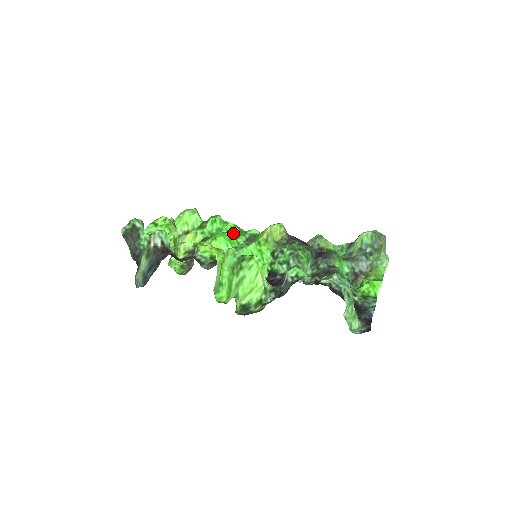
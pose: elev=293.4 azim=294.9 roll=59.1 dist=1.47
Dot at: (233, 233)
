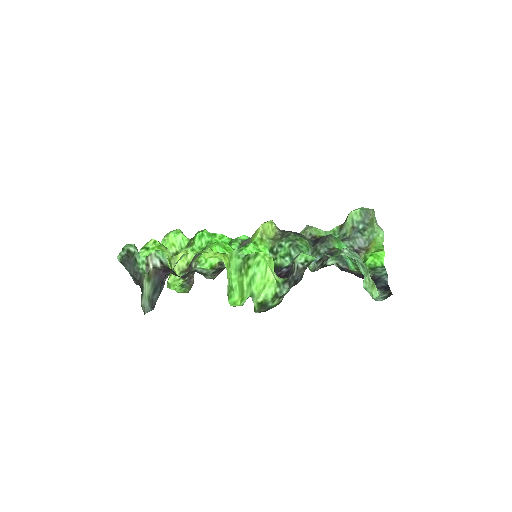
Dot at: occluded
